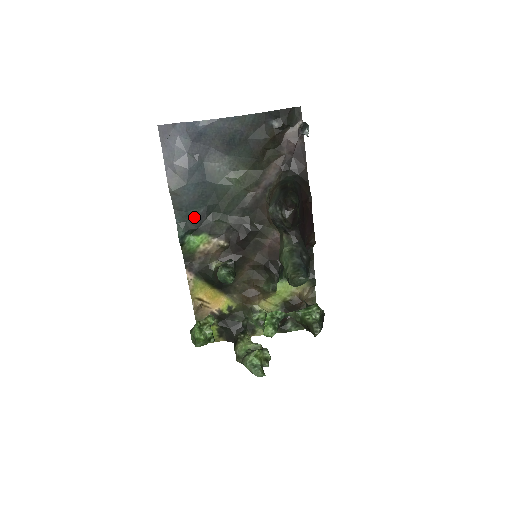
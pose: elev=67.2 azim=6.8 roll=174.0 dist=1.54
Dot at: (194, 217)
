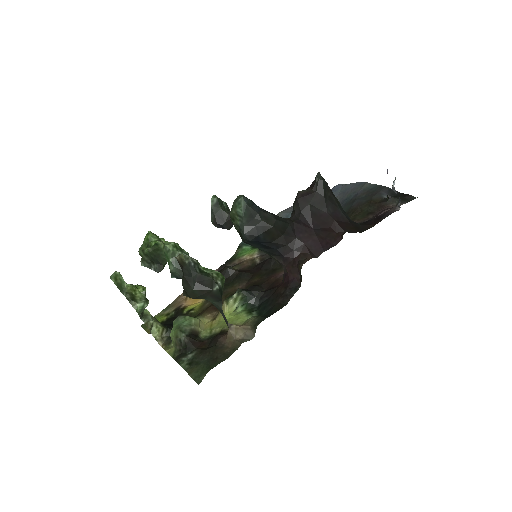
Dot at: occluded
